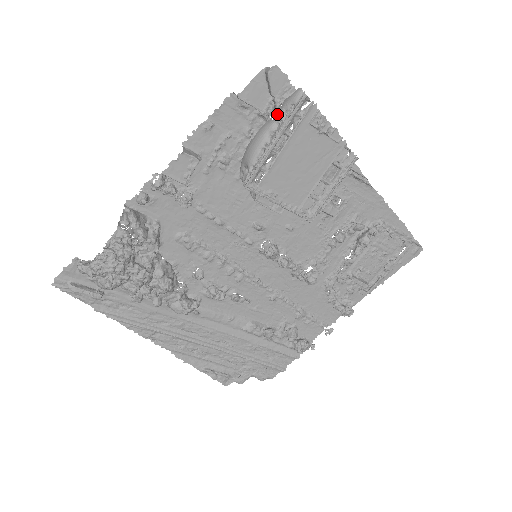
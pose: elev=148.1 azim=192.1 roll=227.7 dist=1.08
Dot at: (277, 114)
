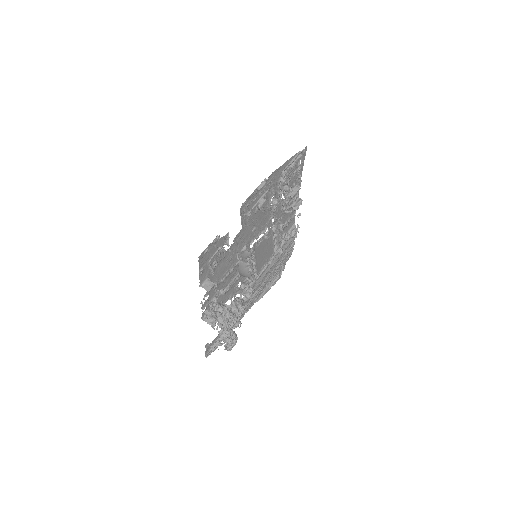
Dot at: occluded
